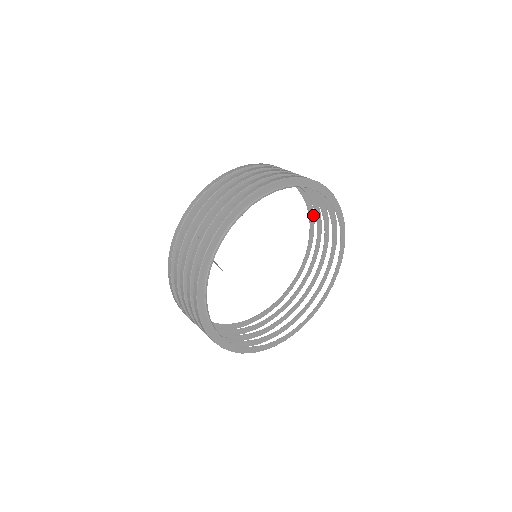
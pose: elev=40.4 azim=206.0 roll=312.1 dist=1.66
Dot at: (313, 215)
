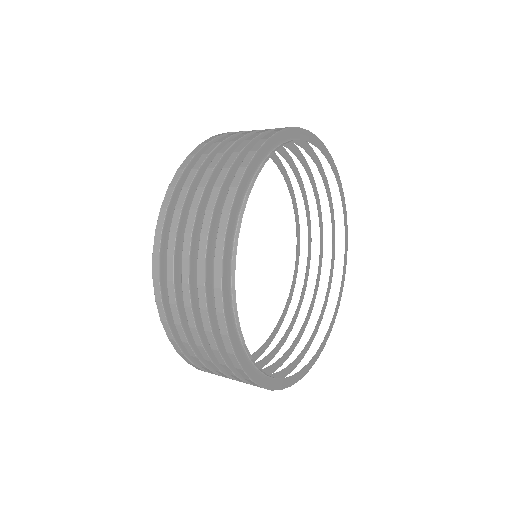
Dot at: (289, 303)
